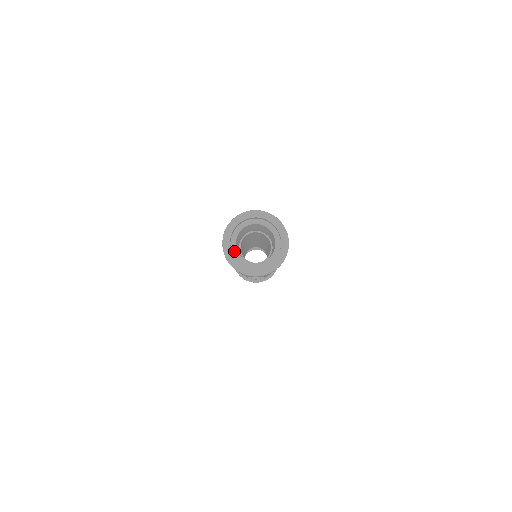
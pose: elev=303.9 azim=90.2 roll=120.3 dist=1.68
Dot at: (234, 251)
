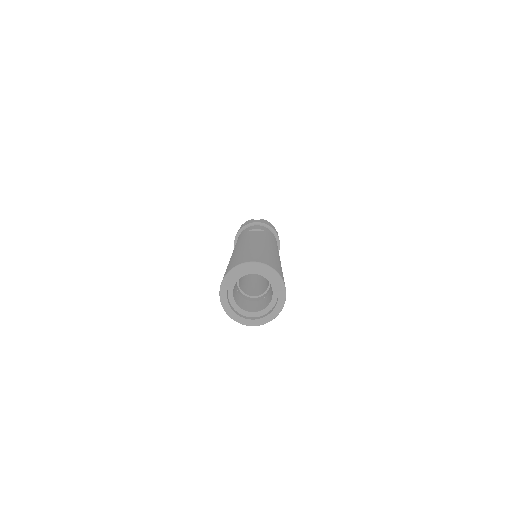
Dot at: (231, 300)
